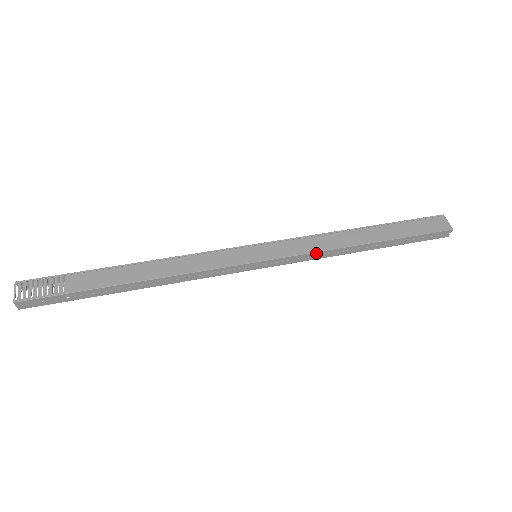
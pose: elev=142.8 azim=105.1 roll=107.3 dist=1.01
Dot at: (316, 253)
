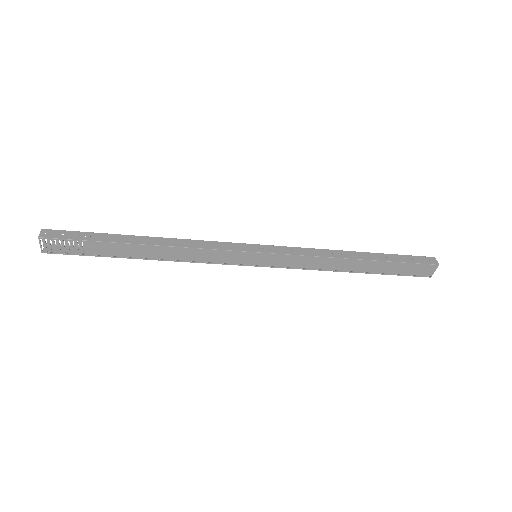
Dot at: (309, 250)
